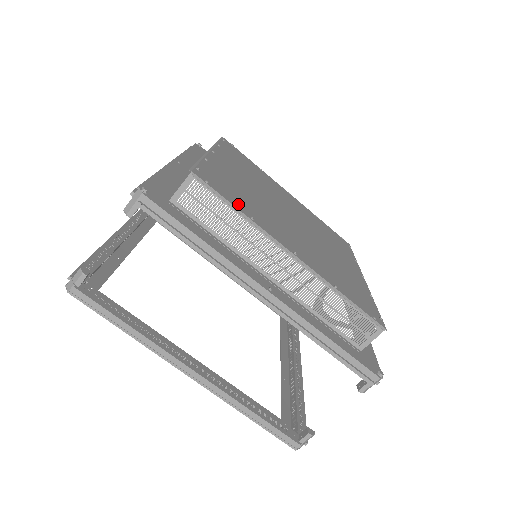
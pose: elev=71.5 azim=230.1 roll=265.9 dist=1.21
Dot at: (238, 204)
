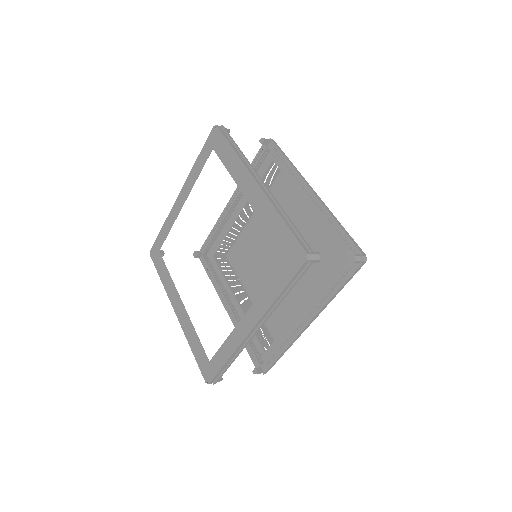
Dot at: occluded
